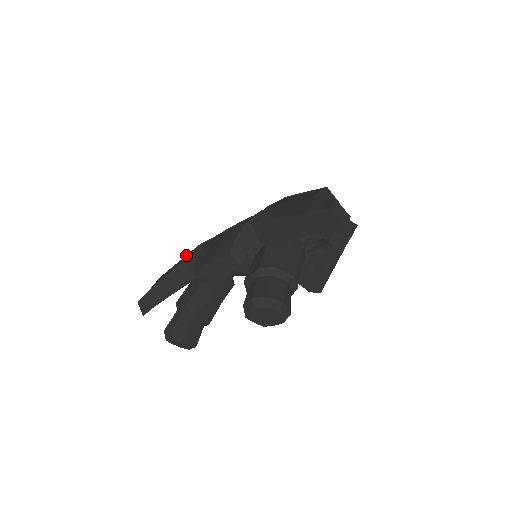
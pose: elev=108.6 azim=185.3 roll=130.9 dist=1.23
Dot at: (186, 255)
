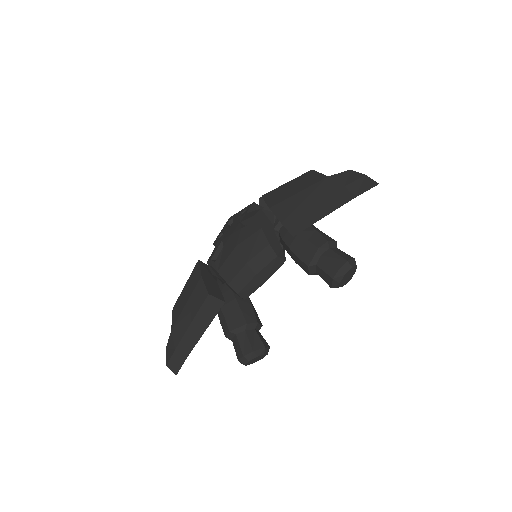
Dot at: (192, 293)
